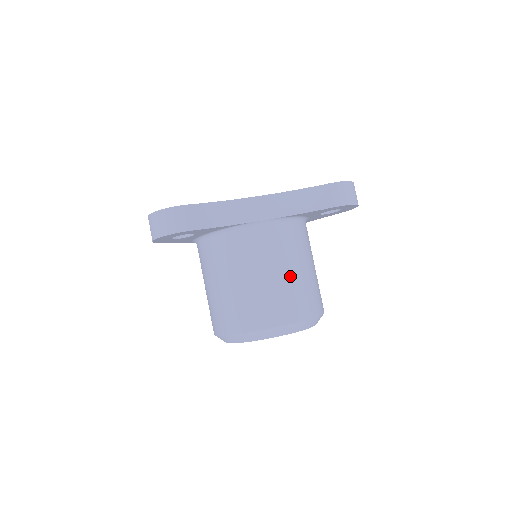
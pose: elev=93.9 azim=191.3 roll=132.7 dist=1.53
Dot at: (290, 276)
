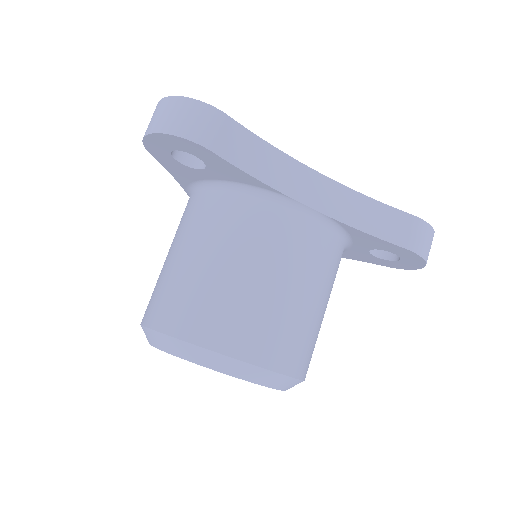
Dot at: (299, 302)
